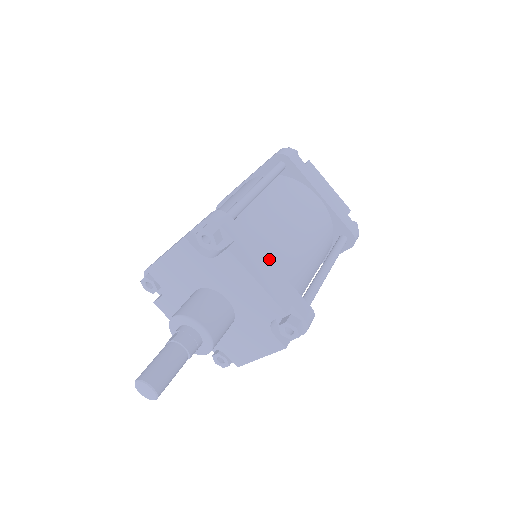
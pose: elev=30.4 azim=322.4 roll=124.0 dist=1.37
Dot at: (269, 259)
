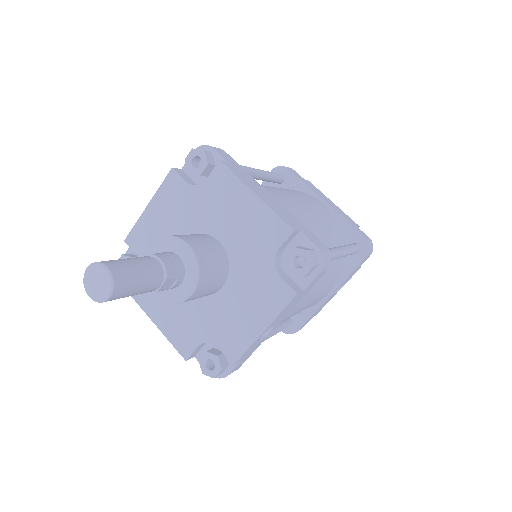
Dot at: occluded
